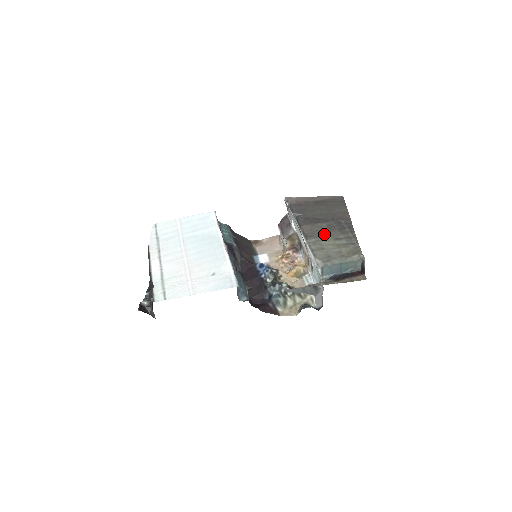
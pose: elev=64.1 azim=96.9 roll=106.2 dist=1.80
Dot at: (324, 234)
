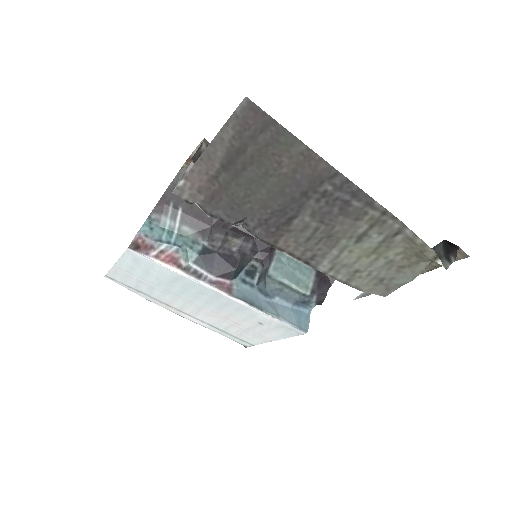
Dot at: (328, 241)
